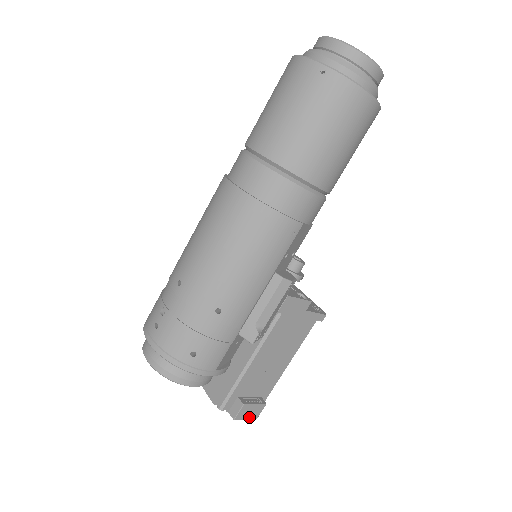
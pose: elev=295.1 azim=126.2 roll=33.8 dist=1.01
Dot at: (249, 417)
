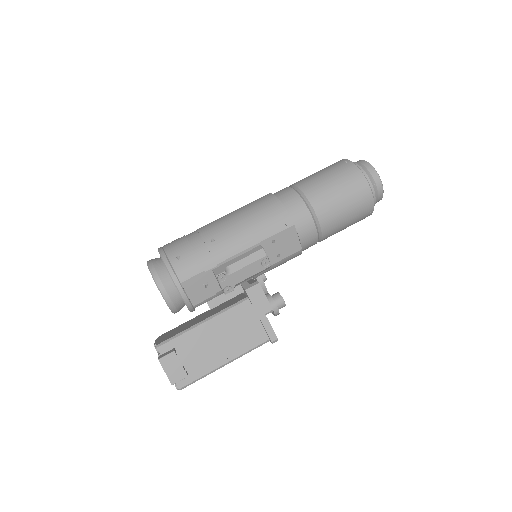
Dot at: (169, 374)
